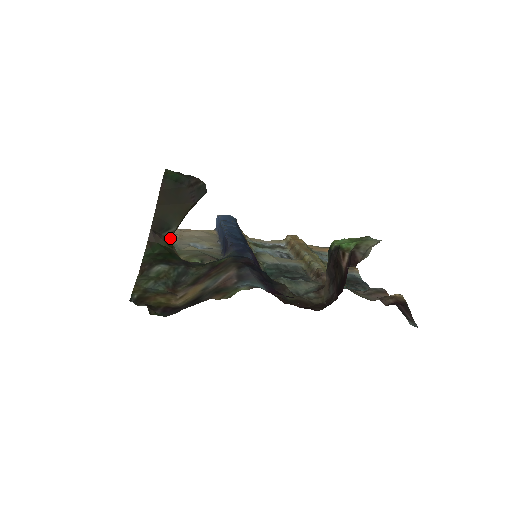
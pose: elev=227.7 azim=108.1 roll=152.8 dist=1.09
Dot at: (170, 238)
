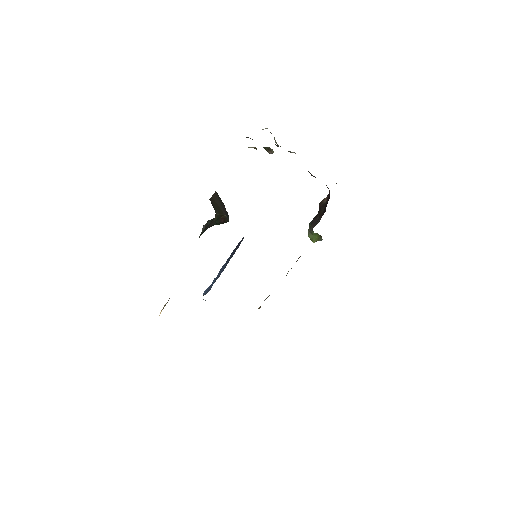
Dot at: occluded
